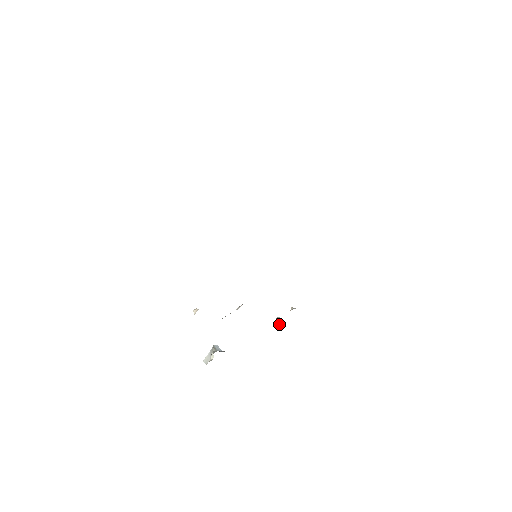
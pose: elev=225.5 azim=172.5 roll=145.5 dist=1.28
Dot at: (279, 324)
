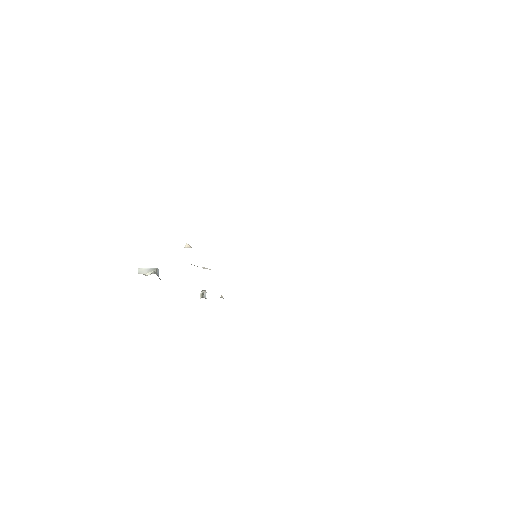
Dot at: (202, 296)
